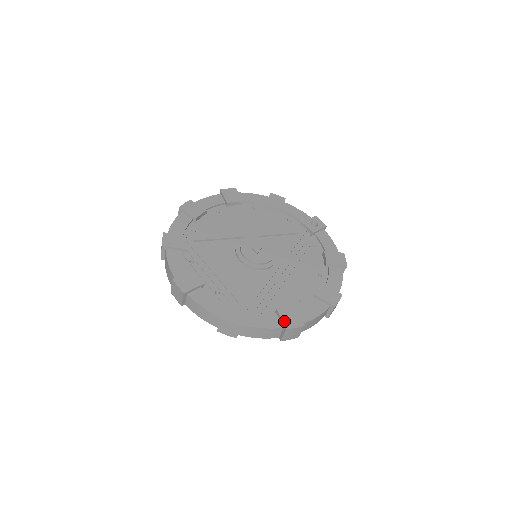
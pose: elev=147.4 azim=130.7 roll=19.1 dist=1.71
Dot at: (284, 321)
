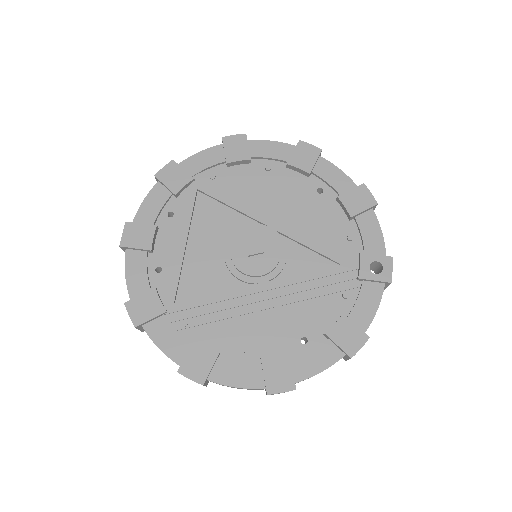
Dot at: (186, 360)
